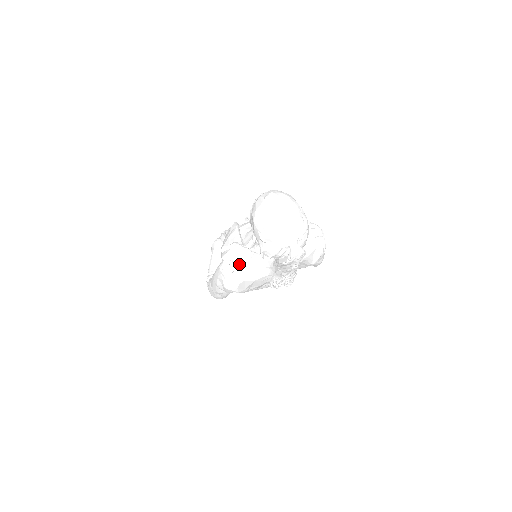
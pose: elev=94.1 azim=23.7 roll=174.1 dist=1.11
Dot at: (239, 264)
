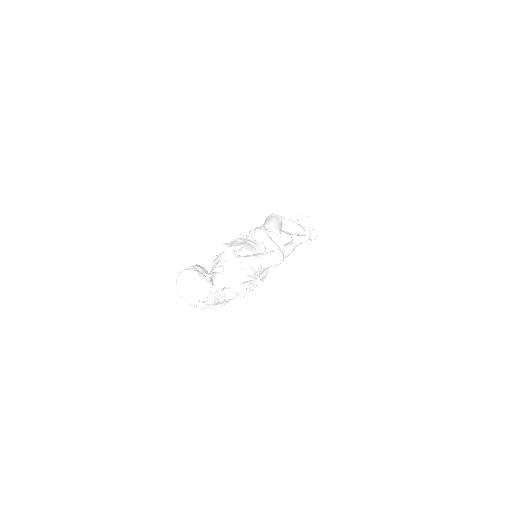
Dot at: occluded
